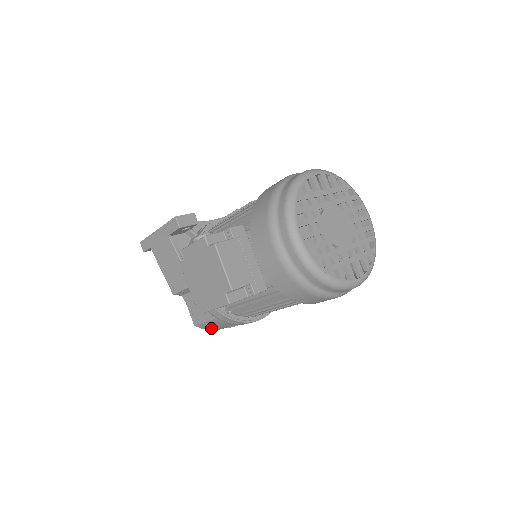
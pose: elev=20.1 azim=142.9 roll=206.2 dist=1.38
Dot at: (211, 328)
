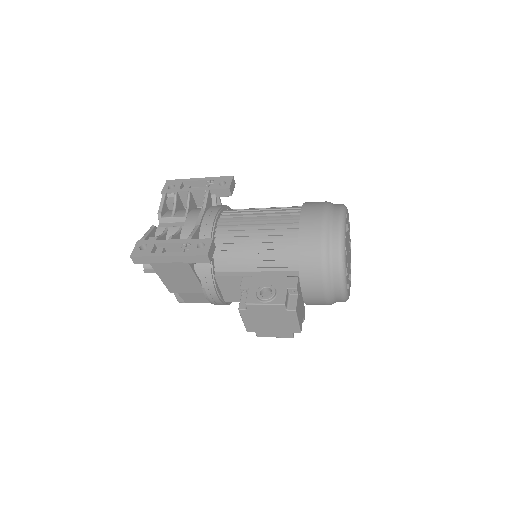
Dot at: occluded
